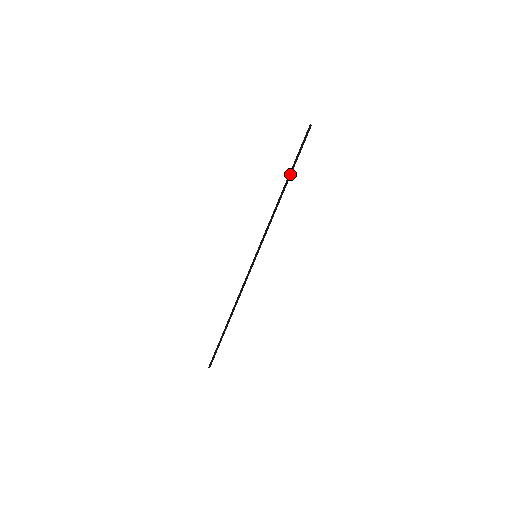
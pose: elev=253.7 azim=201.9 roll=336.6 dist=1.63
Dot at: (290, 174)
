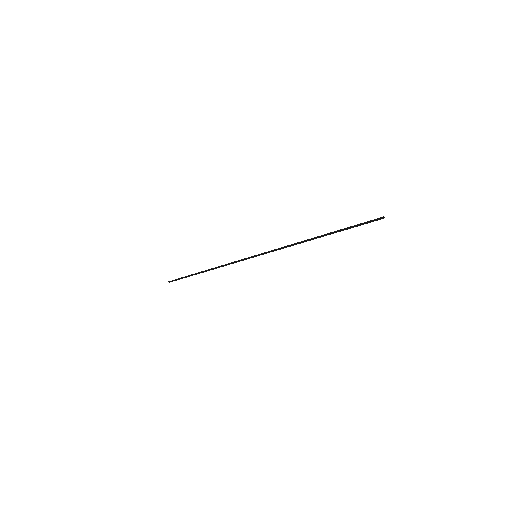
Dot at: (332, 233)
